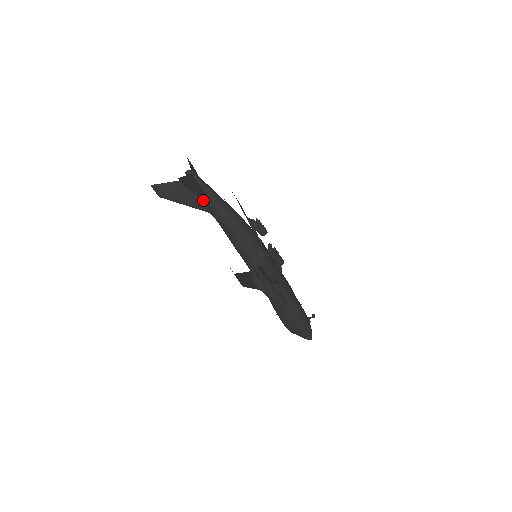
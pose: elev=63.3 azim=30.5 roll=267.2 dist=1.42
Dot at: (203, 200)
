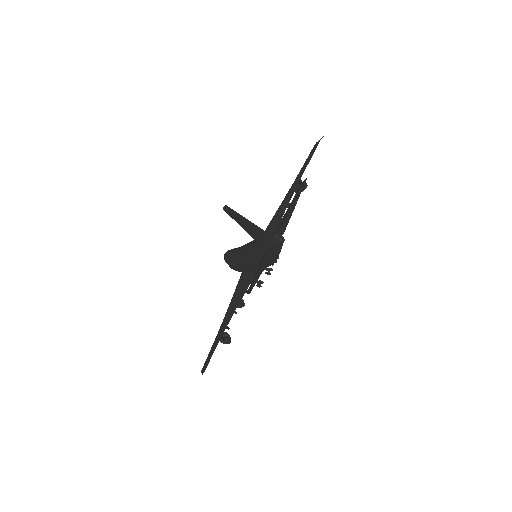
Dot at: (262, 244)
